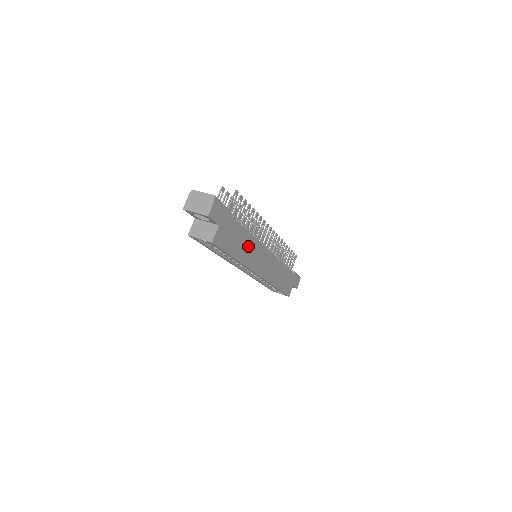
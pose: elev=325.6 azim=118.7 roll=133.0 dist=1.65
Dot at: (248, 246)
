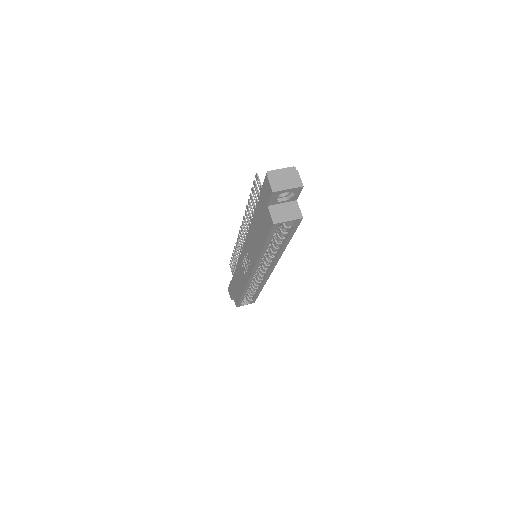
Dot at: occluded
